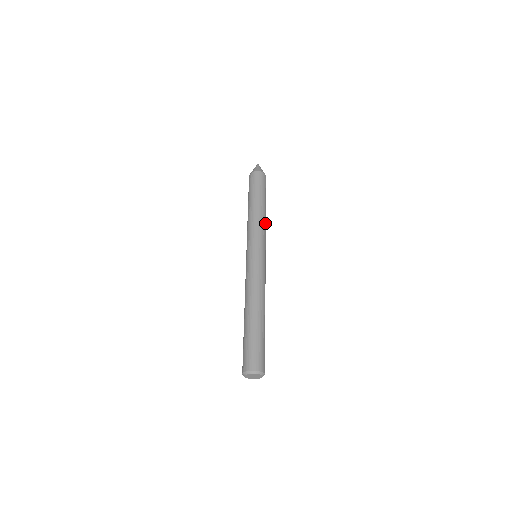
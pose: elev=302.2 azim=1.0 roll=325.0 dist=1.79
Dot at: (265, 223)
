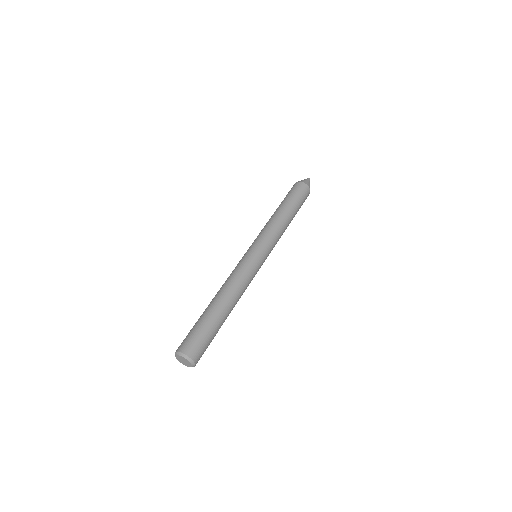
Dot at: (278, 225)
